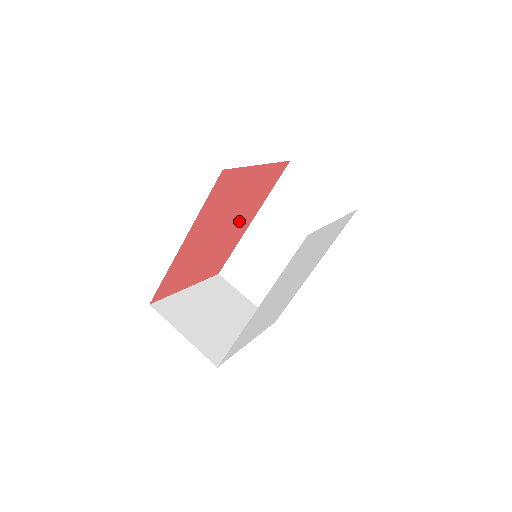
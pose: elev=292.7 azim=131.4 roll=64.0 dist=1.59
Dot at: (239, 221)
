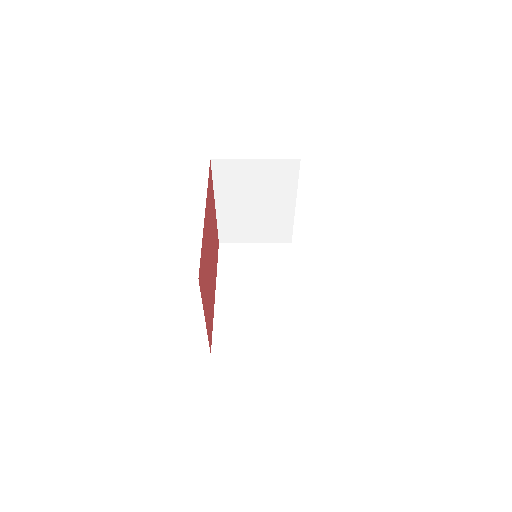
Dot at: (213, 271)
